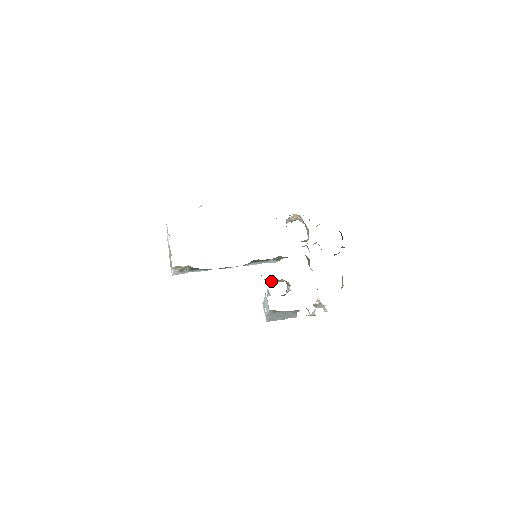
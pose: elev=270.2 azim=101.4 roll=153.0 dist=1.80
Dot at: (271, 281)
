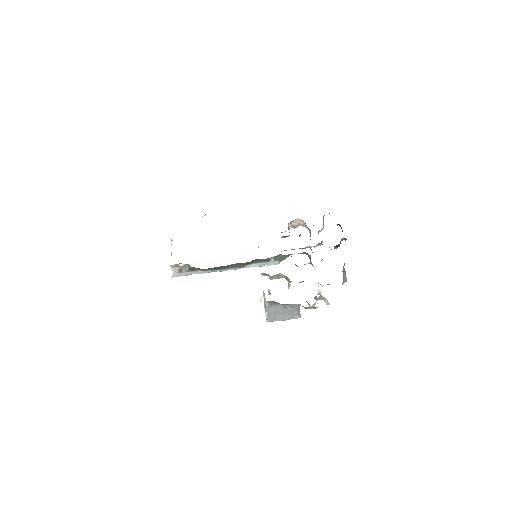
Dot at: (269, 276)
